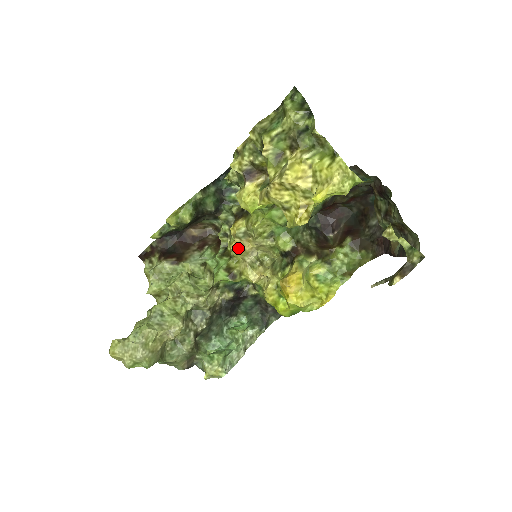
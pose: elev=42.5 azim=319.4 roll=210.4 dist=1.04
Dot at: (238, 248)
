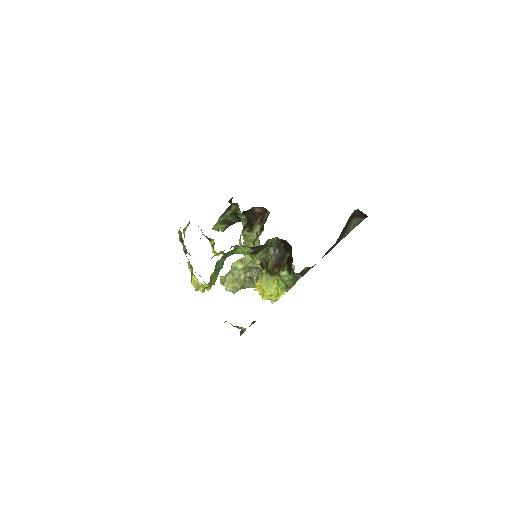
Dot at: occluded
